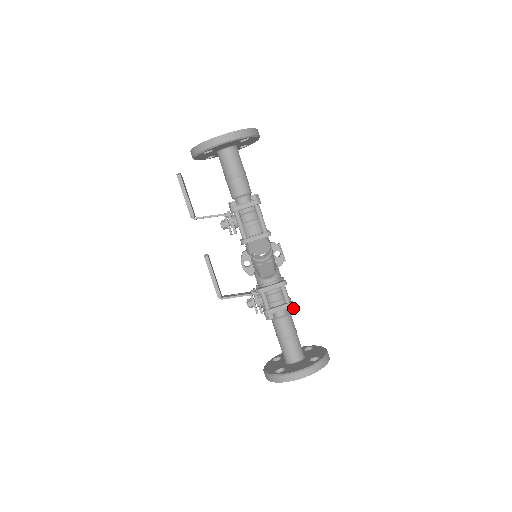
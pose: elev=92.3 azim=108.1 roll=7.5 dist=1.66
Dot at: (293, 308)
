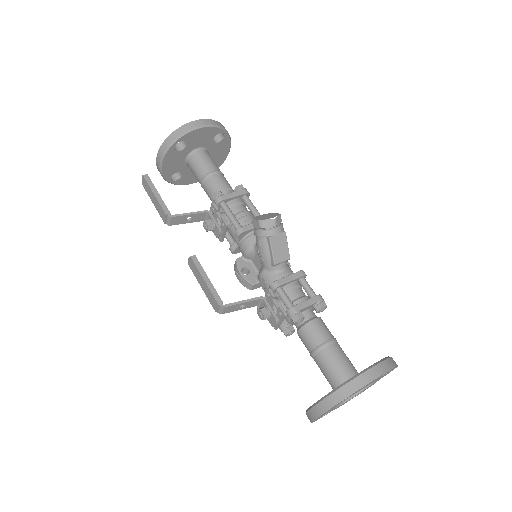
Dot at: (324, 303)
